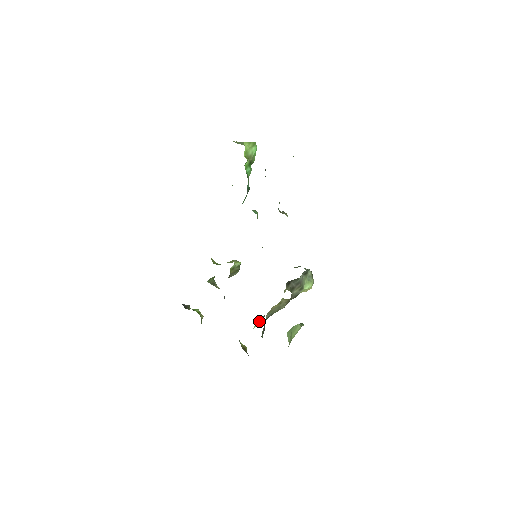
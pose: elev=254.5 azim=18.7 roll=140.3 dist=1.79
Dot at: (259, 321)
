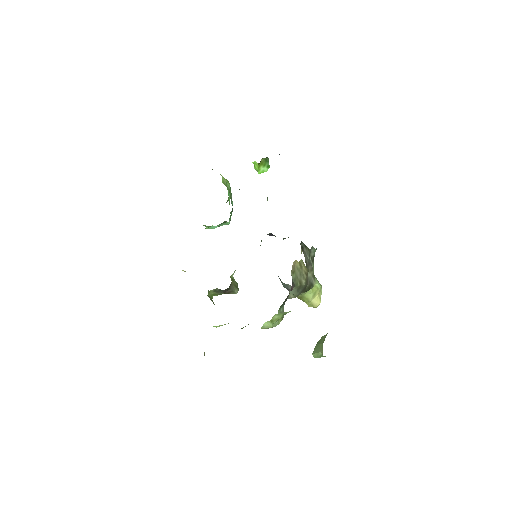
Dot at: occluded
